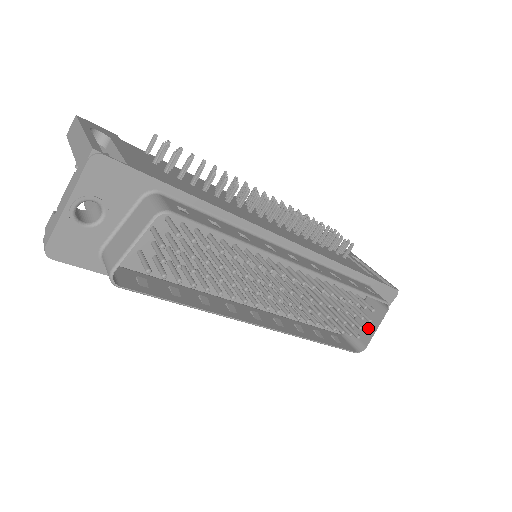
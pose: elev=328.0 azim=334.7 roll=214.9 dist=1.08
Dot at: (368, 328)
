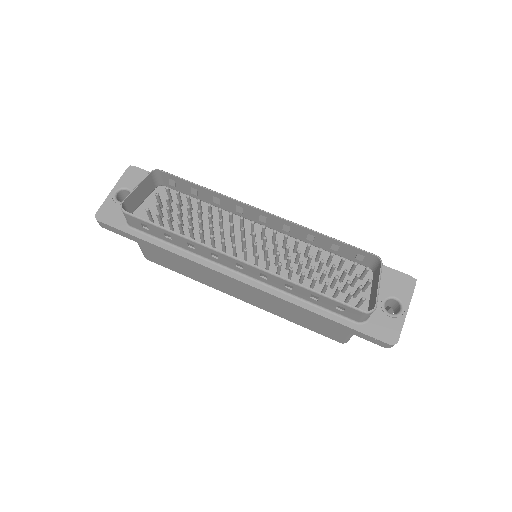
Dot at: (374, 293)
